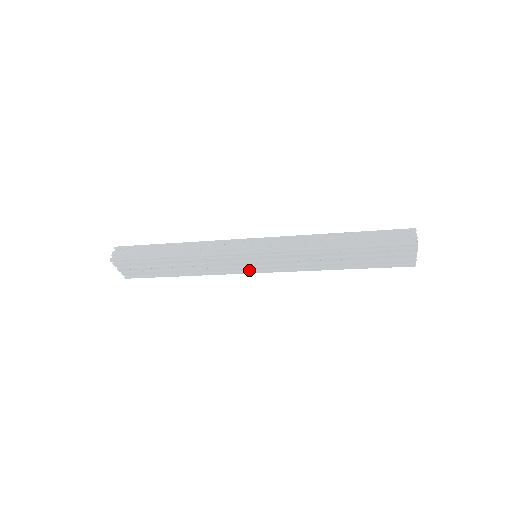
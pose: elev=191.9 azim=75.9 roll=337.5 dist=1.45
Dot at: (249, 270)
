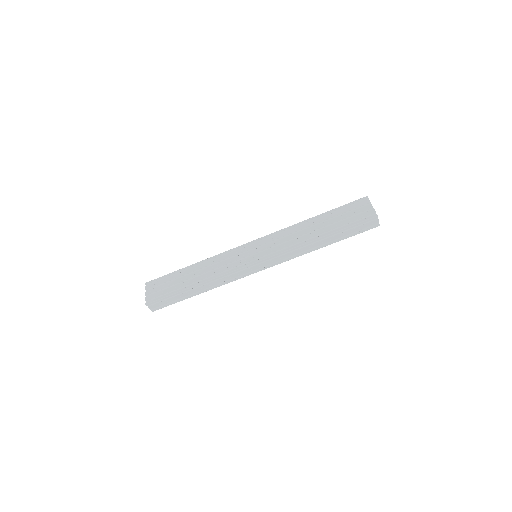
Dot at: (248, 262)
